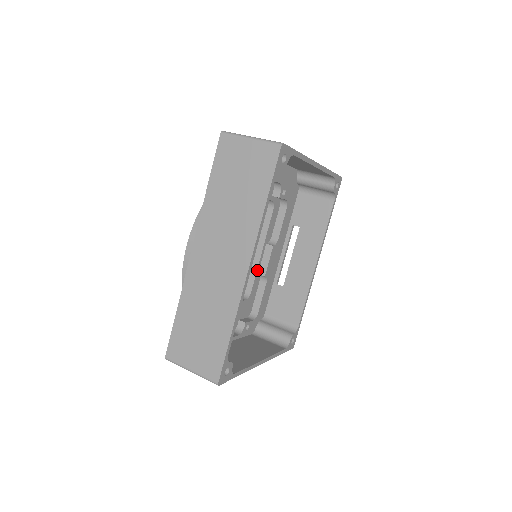
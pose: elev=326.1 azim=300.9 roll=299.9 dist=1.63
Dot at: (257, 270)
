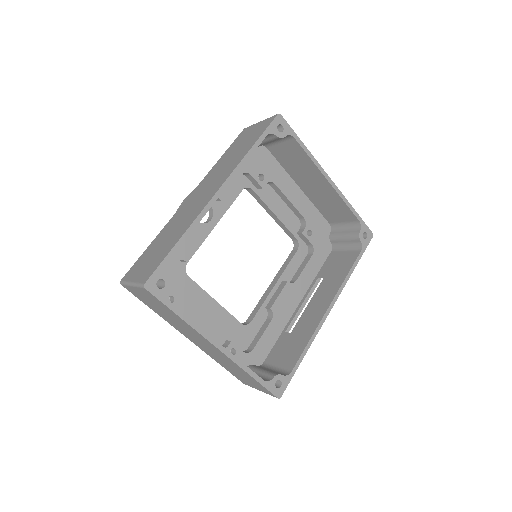
Dot at: (265, 301)
